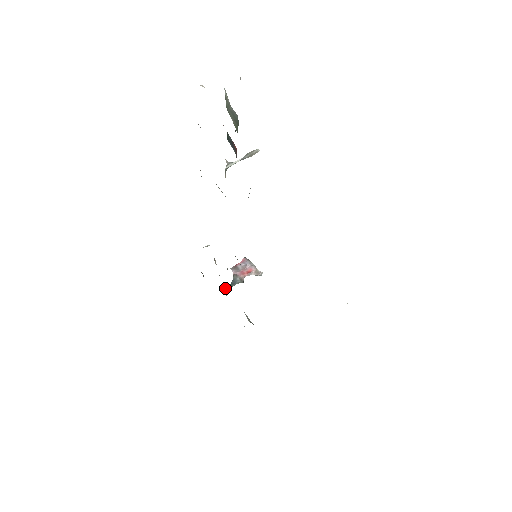
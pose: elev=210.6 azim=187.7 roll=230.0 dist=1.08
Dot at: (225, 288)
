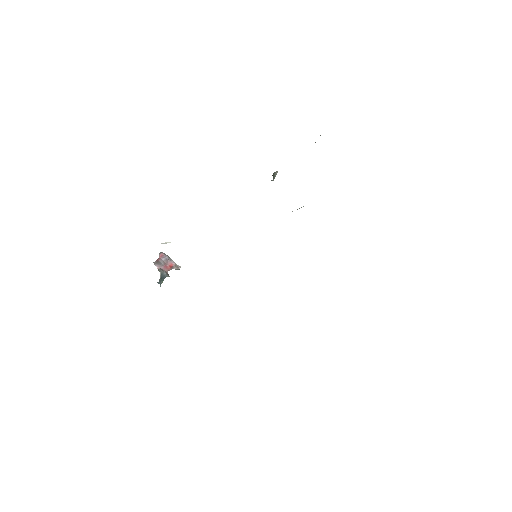
Dot at: (159, 283)
